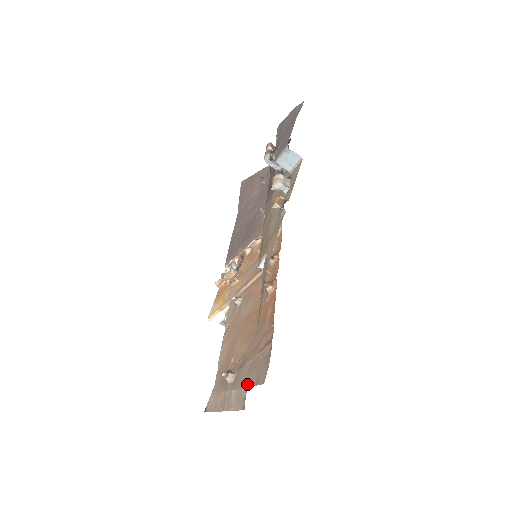
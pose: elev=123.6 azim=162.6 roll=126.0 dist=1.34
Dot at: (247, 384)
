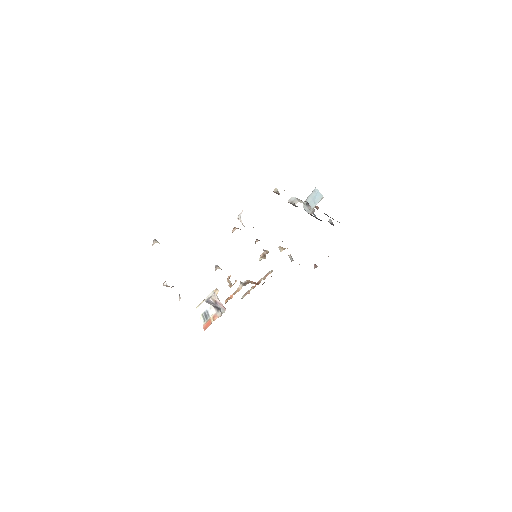
Dot at: occluded
